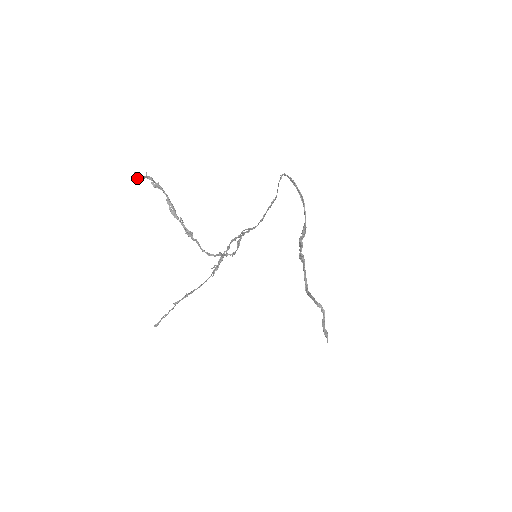
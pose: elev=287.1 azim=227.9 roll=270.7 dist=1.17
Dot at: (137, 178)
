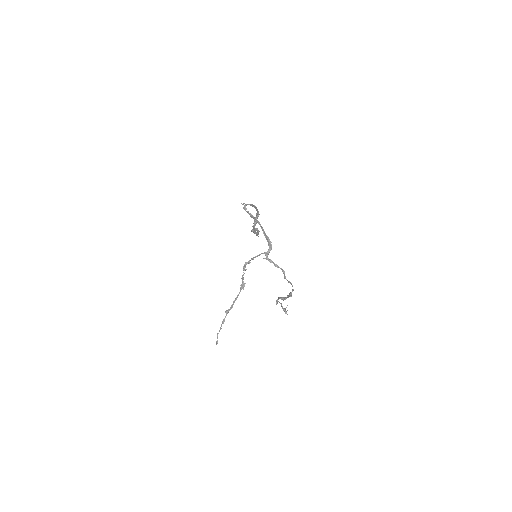
Dot at: occluded
